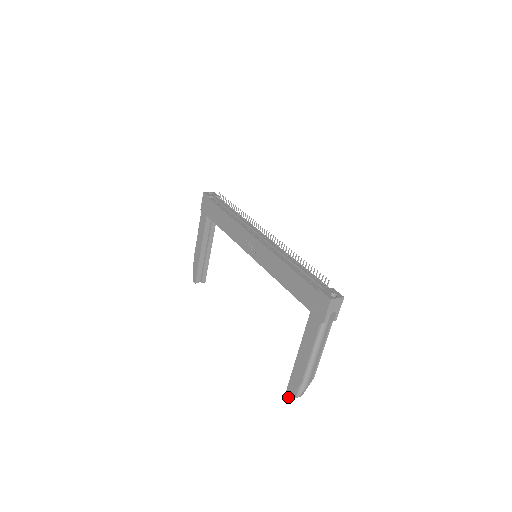
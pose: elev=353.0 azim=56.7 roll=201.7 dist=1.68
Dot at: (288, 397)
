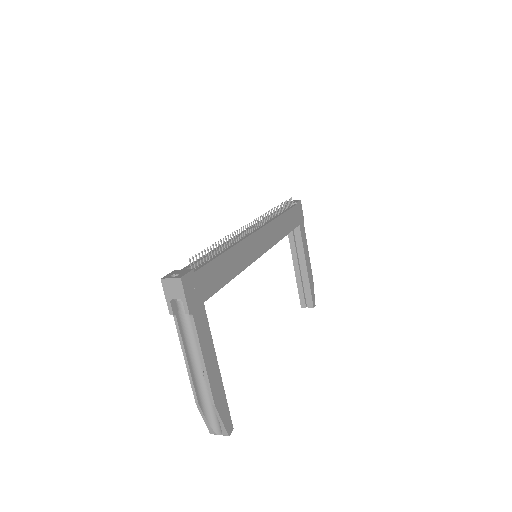
Dot at: occluded
